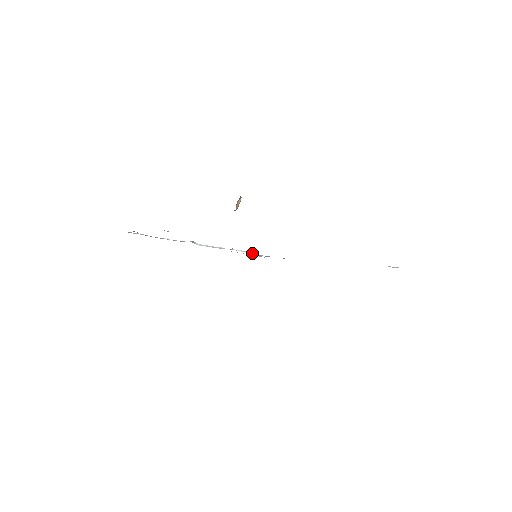
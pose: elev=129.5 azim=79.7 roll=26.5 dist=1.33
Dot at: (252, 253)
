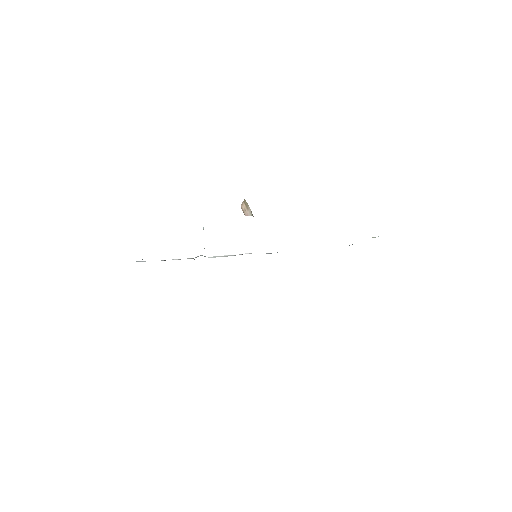
Dot at: occluded
